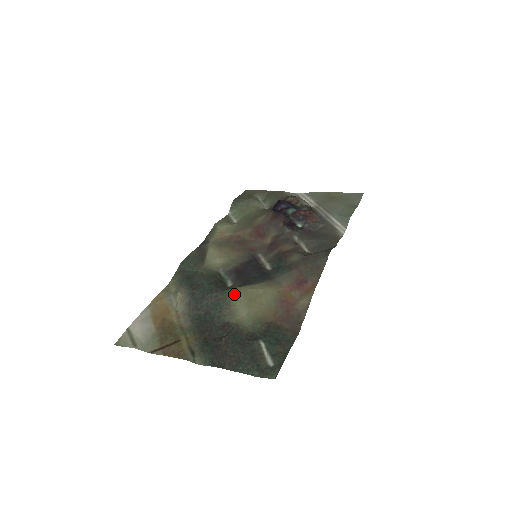
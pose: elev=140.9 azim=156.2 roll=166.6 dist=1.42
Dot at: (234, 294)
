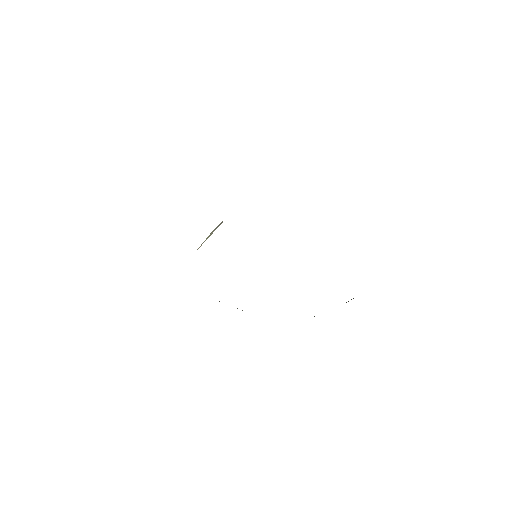
Dot at: occluded
